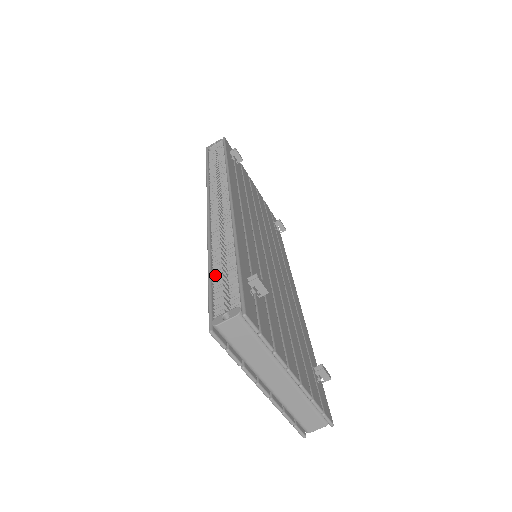
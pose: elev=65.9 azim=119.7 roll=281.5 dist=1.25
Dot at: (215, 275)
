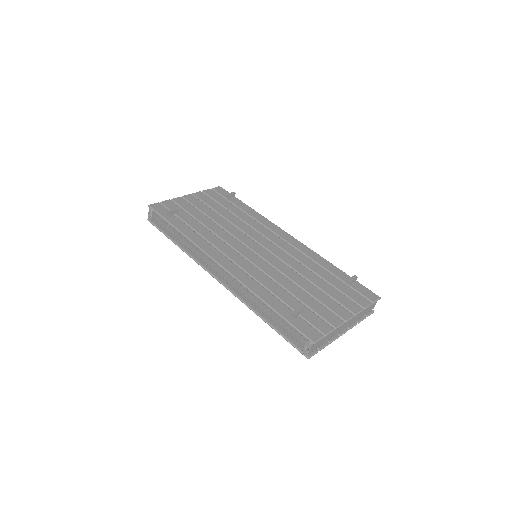
Dot at: (274, 325)
